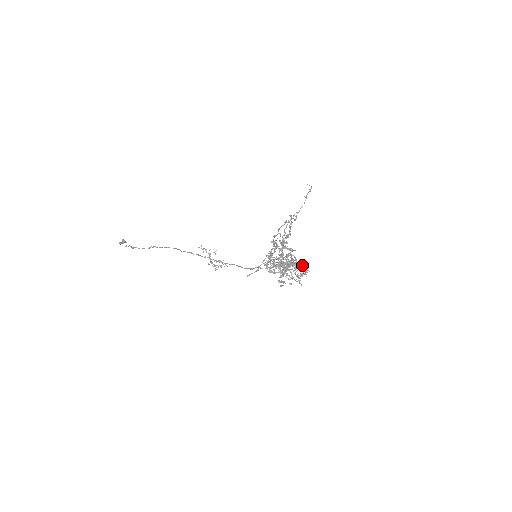
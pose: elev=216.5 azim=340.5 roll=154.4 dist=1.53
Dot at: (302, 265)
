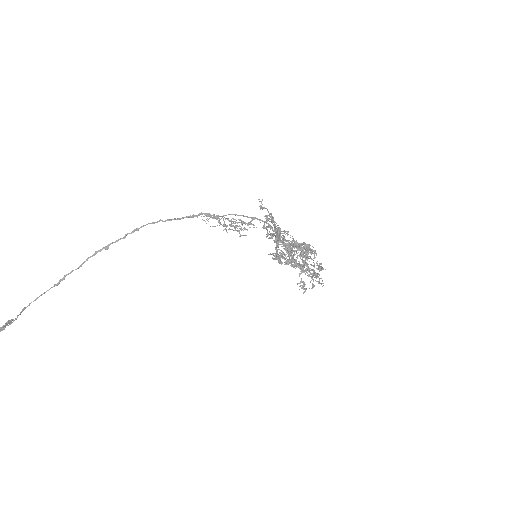
Dot at: occluded
